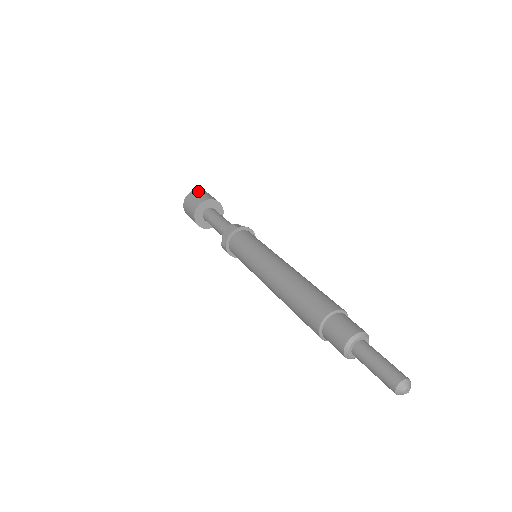
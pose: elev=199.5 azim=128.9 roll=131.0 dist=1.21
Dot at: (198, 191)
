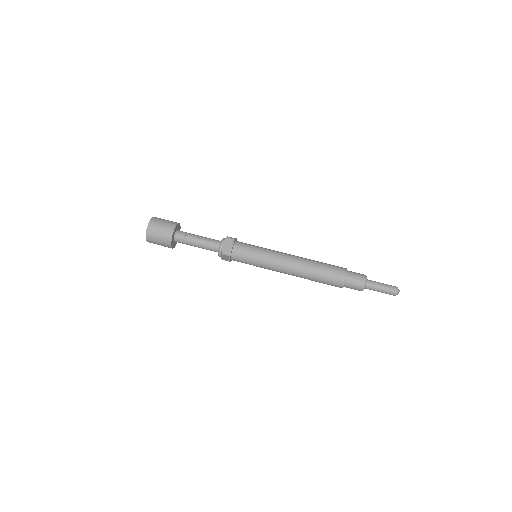
Dot at: occluded
